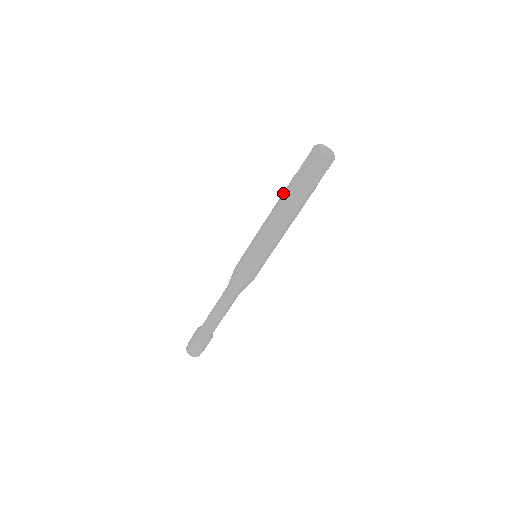
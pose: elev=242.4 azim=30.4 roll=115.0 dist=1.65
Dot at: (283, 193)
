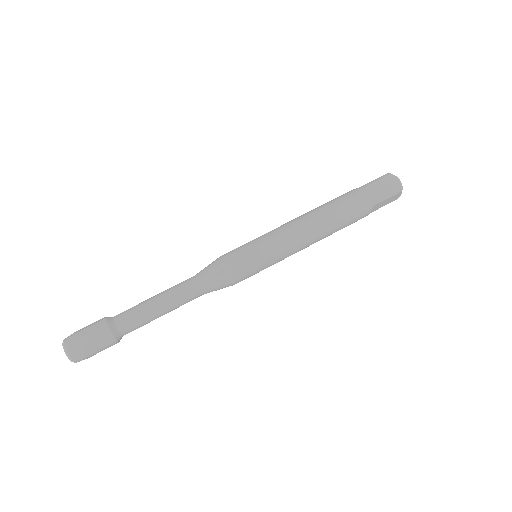
Dot at: occluded
